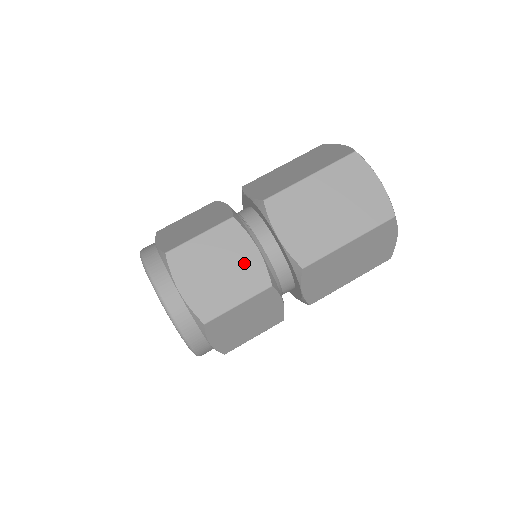
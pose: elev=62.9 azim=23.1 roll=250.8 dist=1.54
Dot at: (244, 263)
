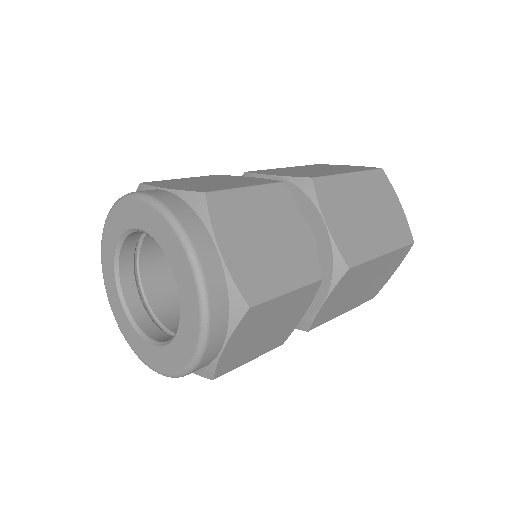
Dot at: (295, 241)
